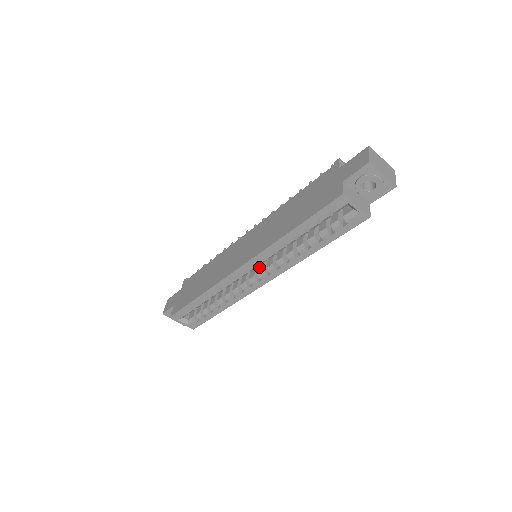
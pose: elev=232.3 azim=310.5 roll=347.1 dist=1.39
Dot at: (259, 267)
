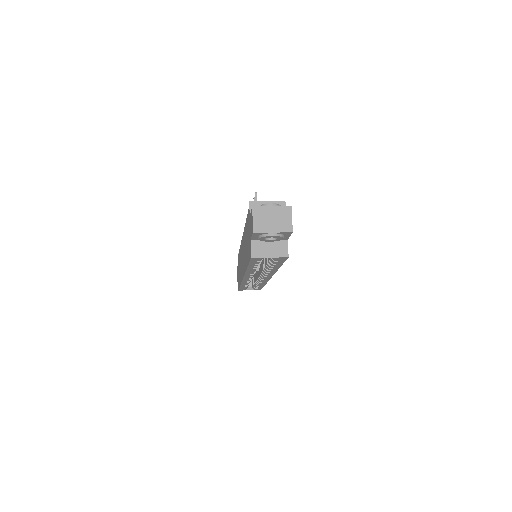
Dot at: (260, 268)
